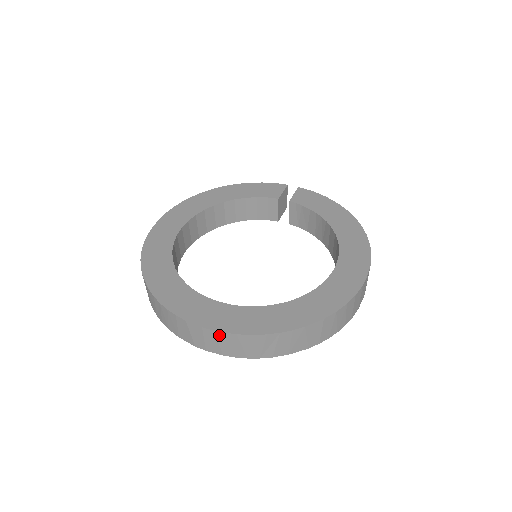
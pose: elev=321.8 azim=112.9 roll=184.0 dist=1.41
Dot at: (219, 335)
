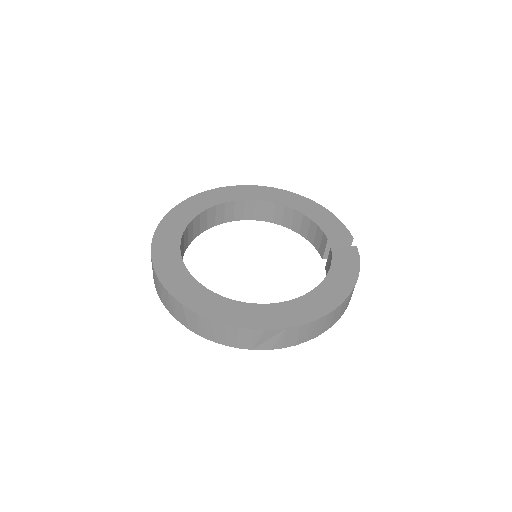
Dot at: occluded
